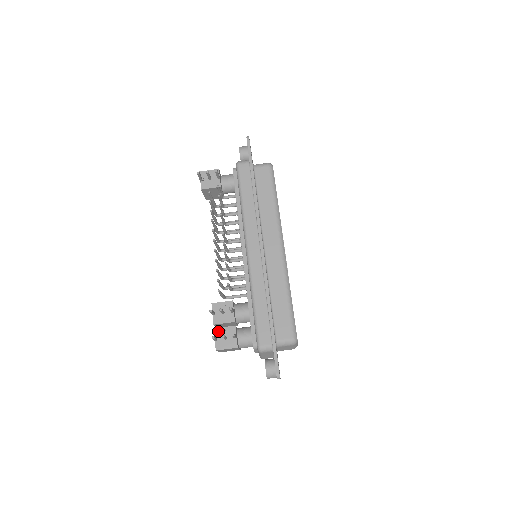
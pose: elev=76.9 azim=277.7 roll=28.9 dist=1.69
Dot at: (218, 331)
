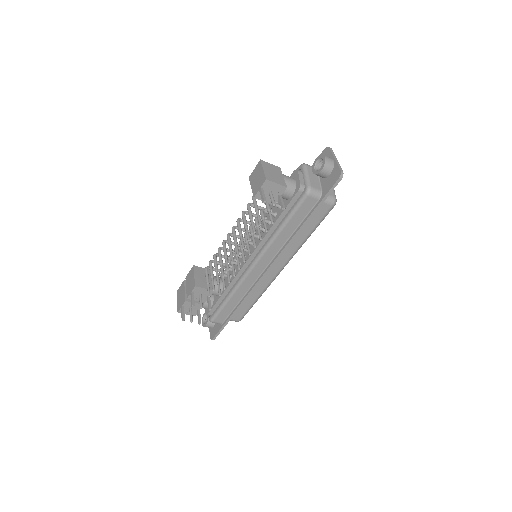
Dot at: (188, 303)
